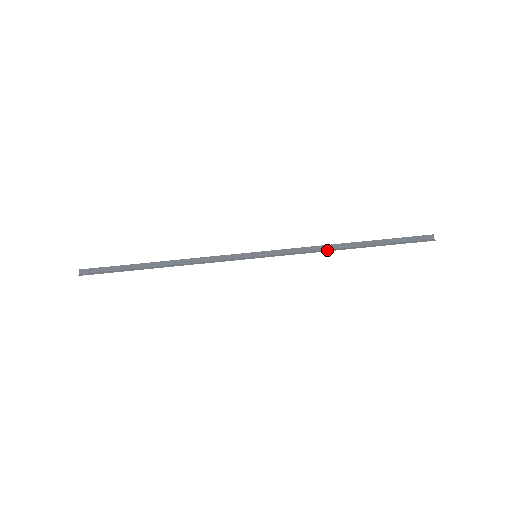
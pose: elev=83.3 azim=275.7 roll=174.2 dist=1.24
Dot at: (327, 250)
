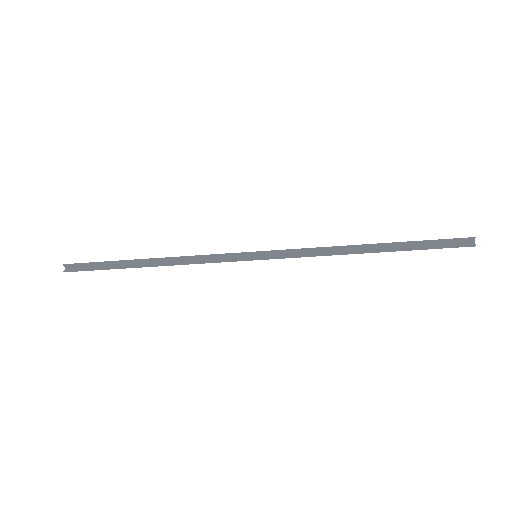
Dot at: (339, 253)
